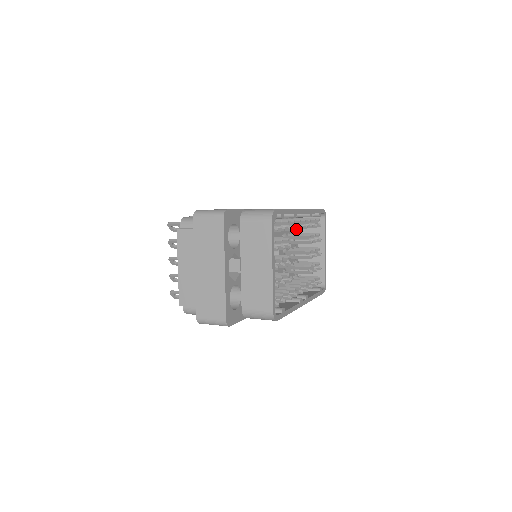
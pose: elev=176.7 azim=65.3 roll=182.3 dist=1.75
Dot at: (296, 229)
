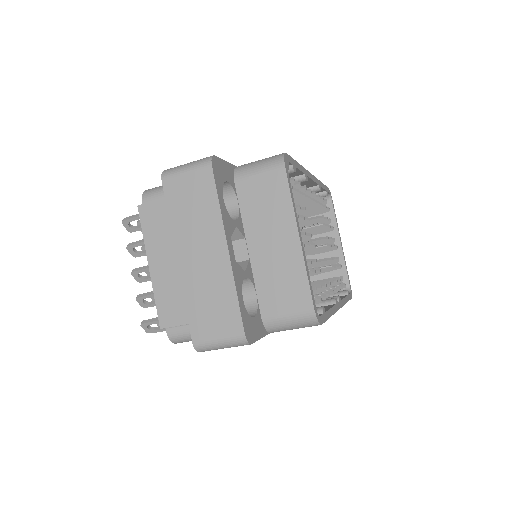
Dot at: (309, 200)
